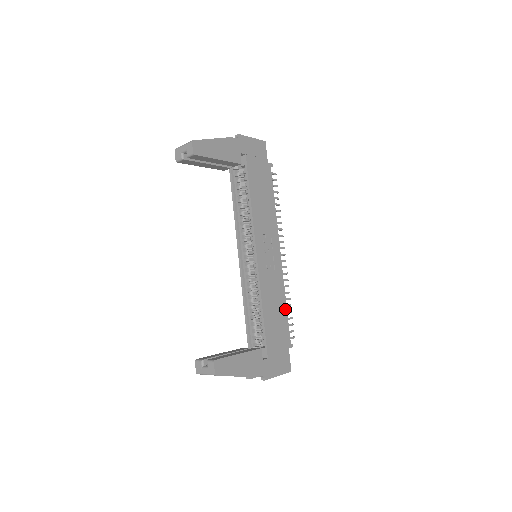
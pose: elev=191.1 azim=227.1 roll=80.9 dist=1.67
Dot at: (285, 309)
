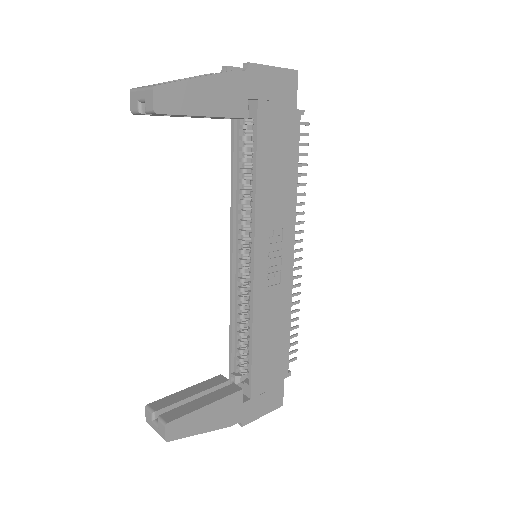
Dot at: (288, 330)
